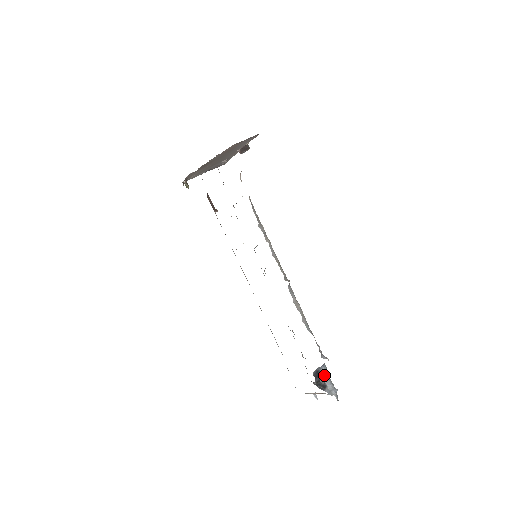
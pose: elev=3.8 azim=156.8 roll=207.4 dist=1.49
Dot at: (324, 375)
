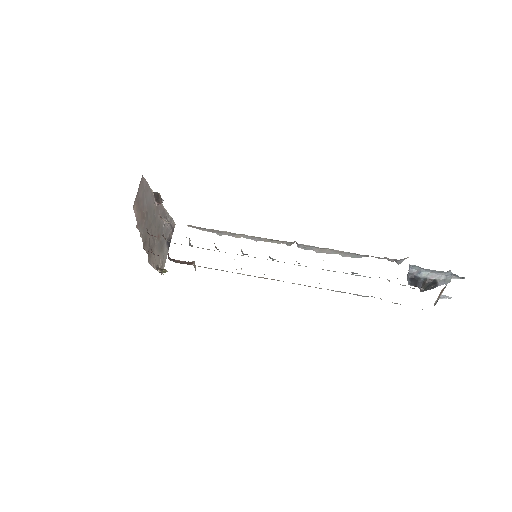
Dot at: (421, 274)
